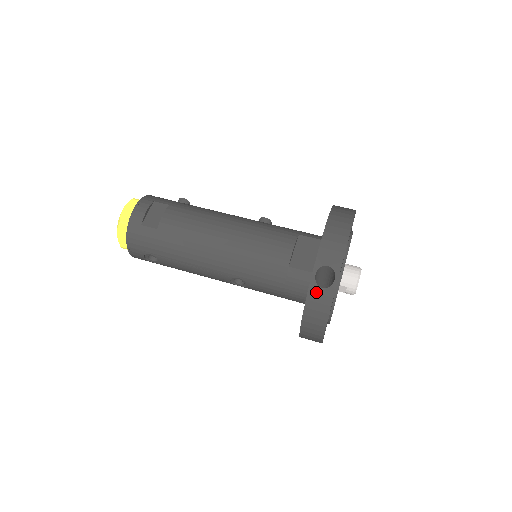
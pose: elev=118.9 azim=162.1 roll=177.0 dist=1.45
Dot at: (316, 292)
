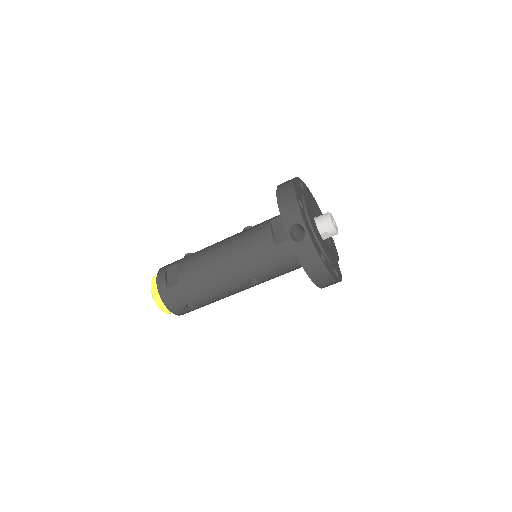
Dot at: (299, 247)
